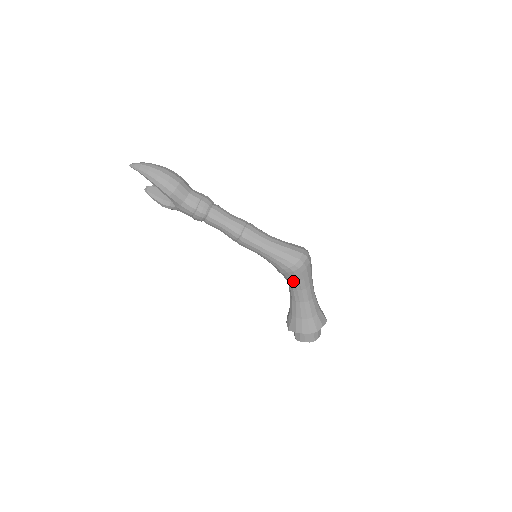
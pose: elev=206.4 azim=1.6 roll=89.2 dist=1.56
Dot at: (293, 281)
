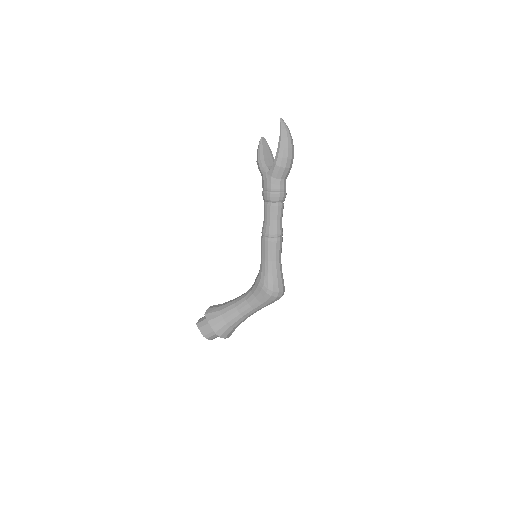
Dot at: (255, 296)
